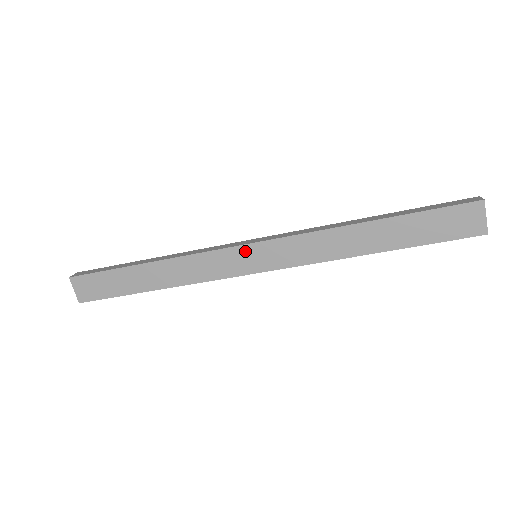
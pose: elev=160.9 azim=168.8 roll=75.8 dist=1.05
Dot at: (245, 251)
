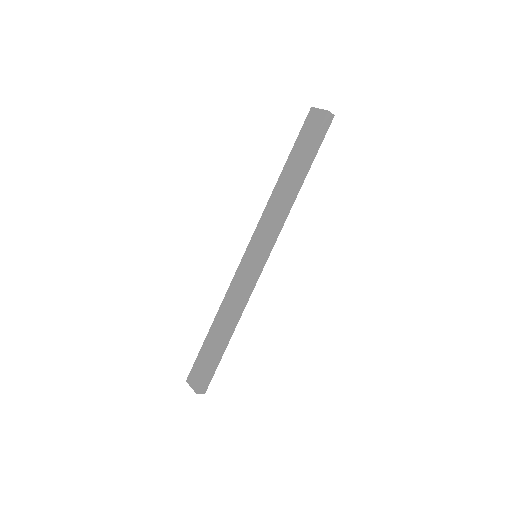
Dot at: (246, 257)
